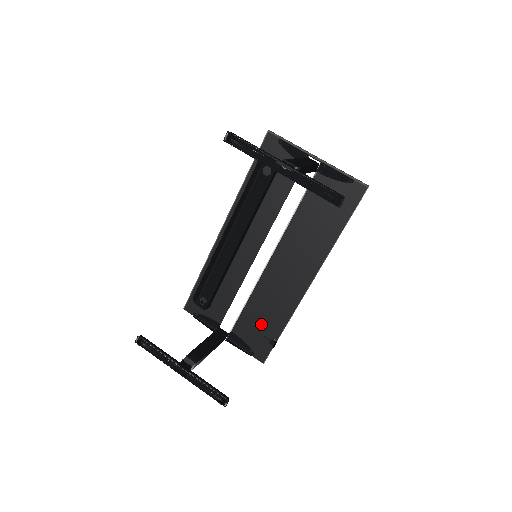
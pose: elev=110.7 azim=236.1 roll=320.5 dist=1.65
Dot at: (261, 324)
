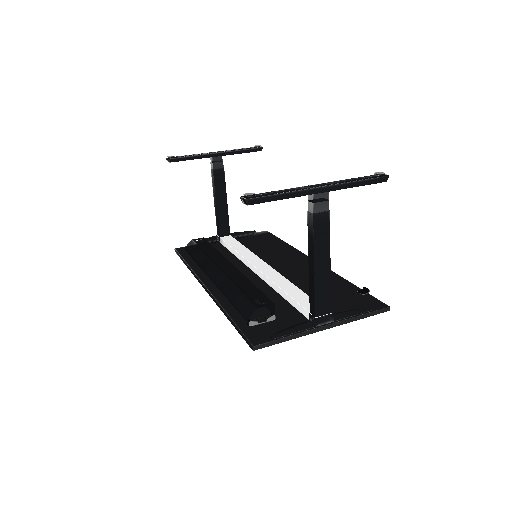
Dot at: (333, 293)
